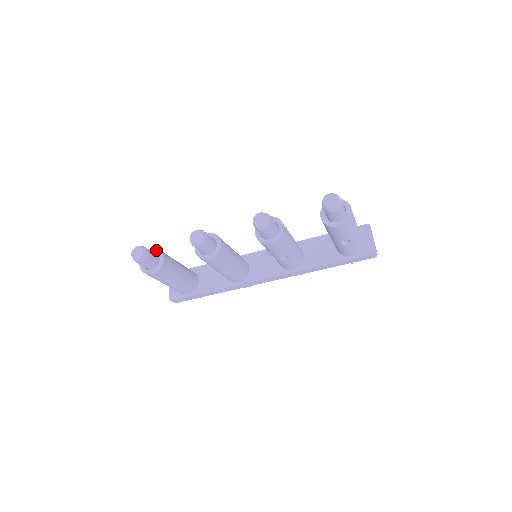
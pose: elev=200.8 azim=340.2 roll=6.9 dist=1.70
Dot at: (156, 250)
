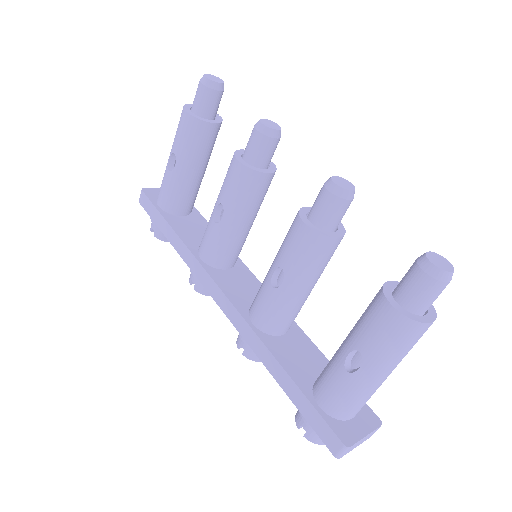
Dot at: (220, 118)
